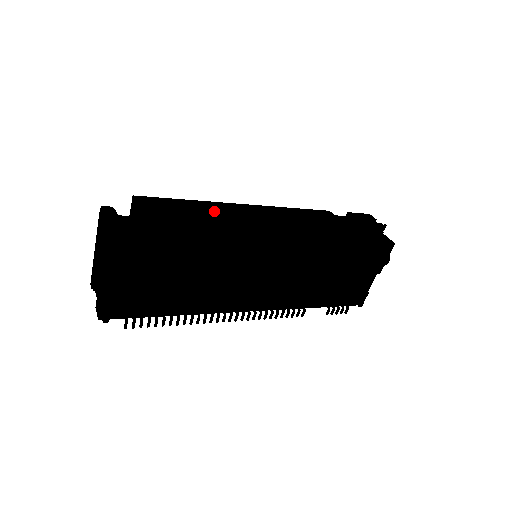
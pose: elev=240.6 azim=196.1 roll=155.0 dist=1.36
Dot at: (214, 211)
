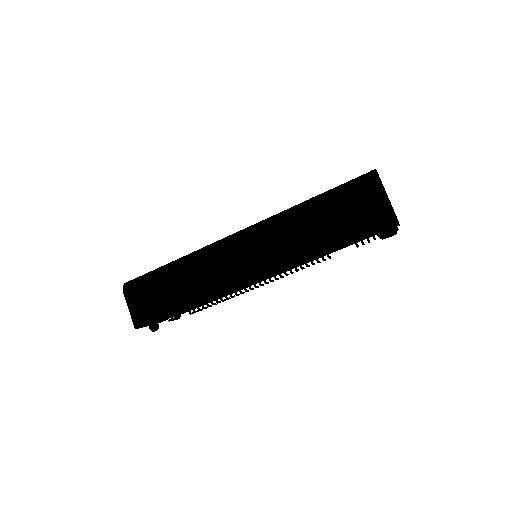
Dot at: (189, 284)
